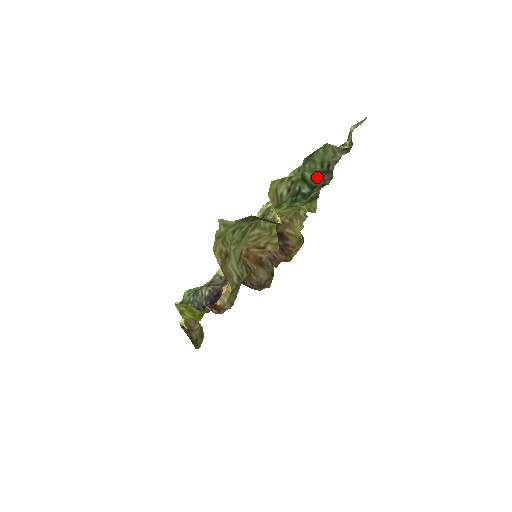
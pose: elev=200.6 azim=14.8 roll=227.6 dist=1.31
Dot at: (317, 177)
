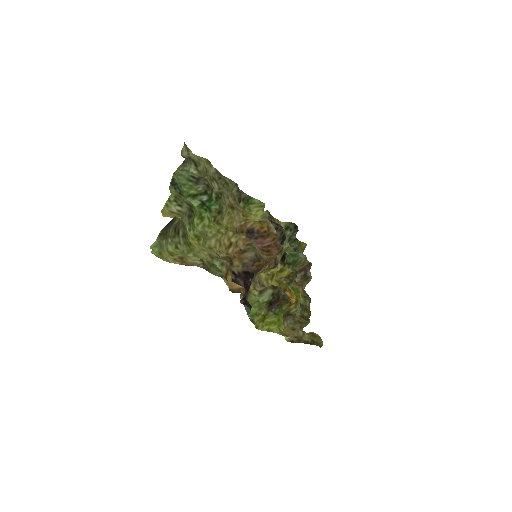
Dot at: (198, 187)
